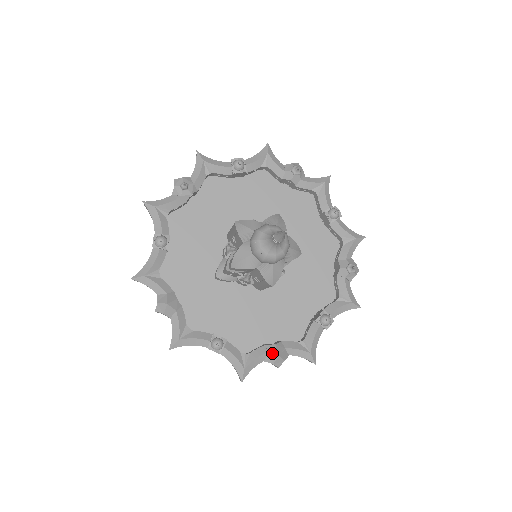
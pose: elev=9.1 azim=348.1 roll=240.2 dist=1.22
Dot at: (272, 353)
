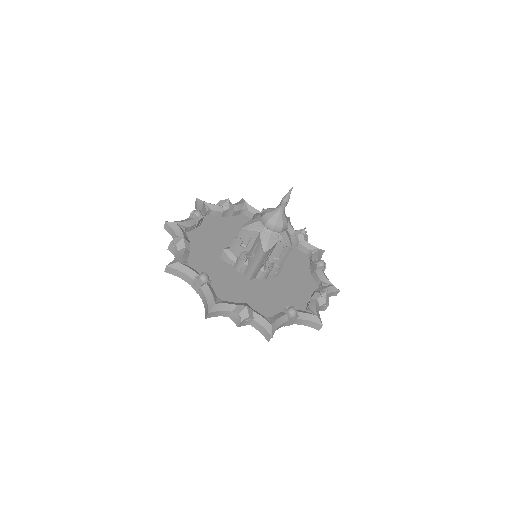
Dot at: (242, 305)
